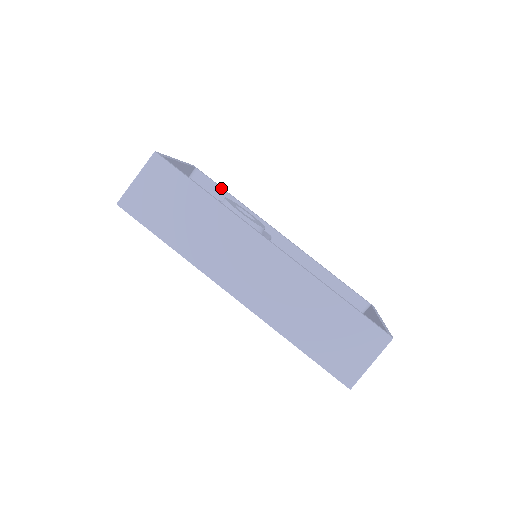
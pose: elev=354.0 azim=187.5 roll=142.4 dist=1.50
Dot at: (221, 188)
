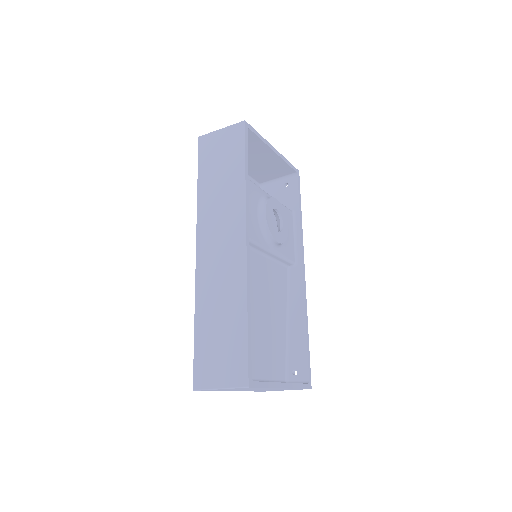
Dot at: (299, 200)
